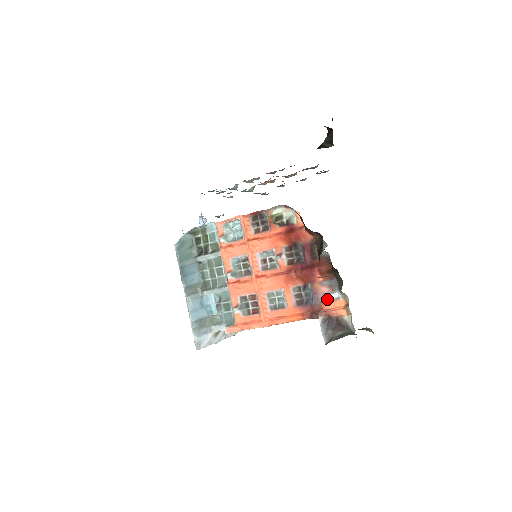
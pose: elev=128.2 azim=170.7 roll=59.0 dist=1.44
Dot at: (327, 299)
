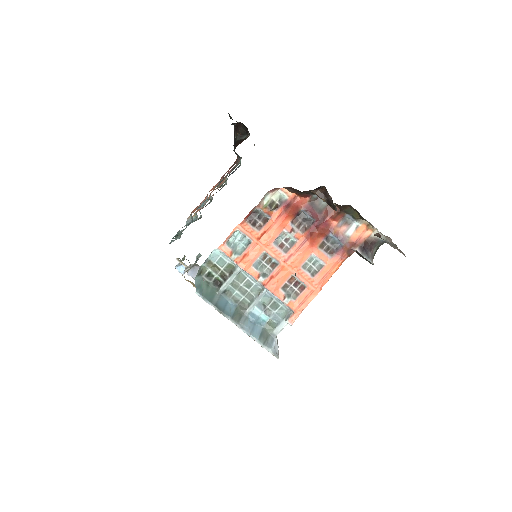
Dot at: (350, 233)
